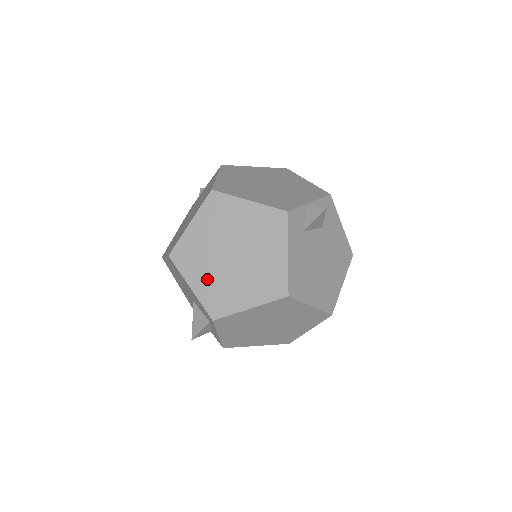
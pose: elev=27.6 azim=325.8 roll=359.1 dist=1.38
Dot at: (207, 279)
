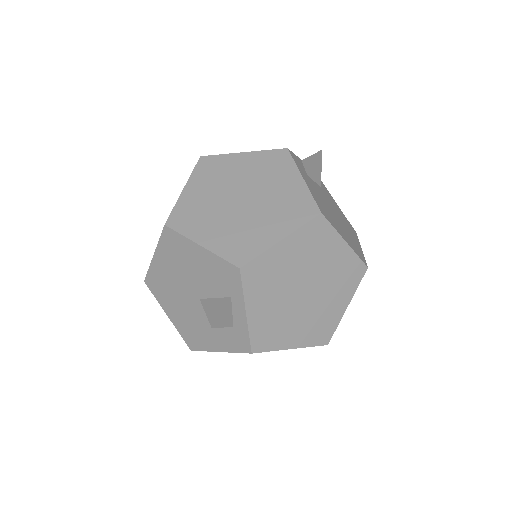
Dot at: (219, 230)
